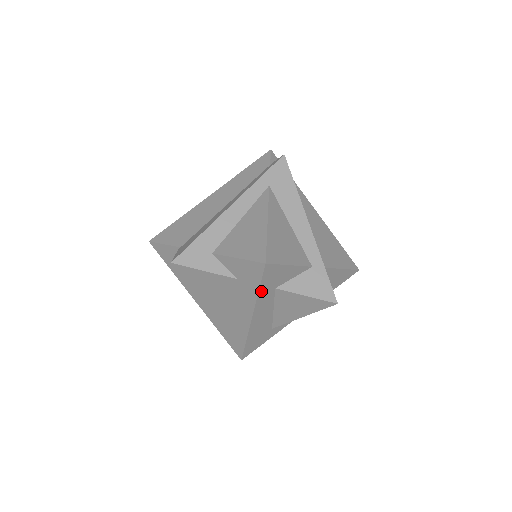
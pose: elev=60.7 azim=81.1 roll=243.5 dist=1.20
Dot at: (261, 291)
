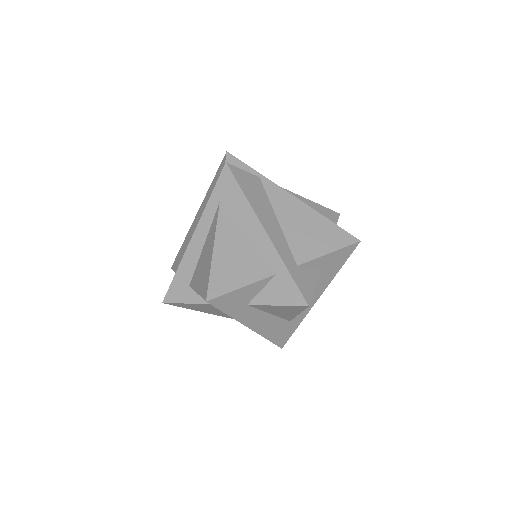
Dot at: (231, 313)
